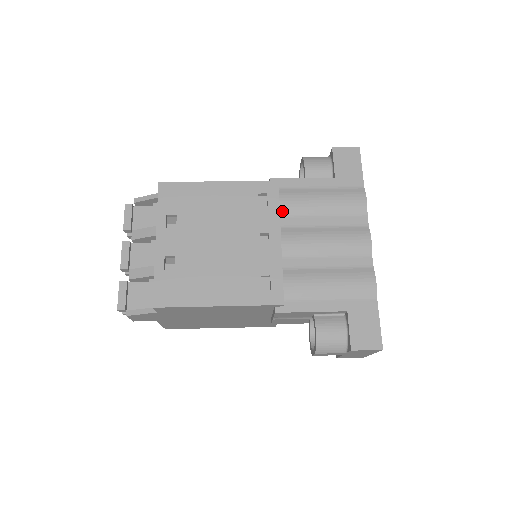
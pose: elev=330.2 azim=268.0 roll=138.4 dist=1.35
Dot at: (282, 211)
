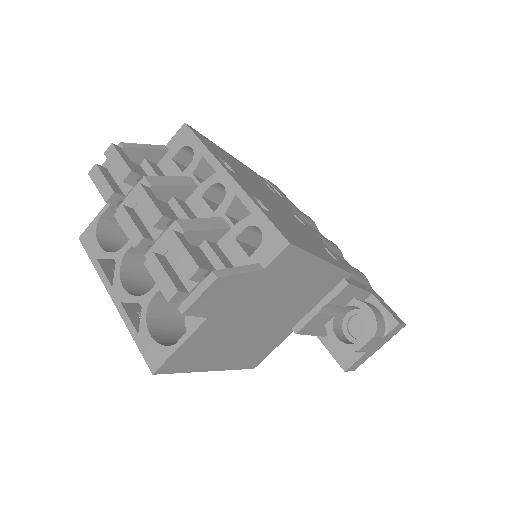
Dot at: occluded
